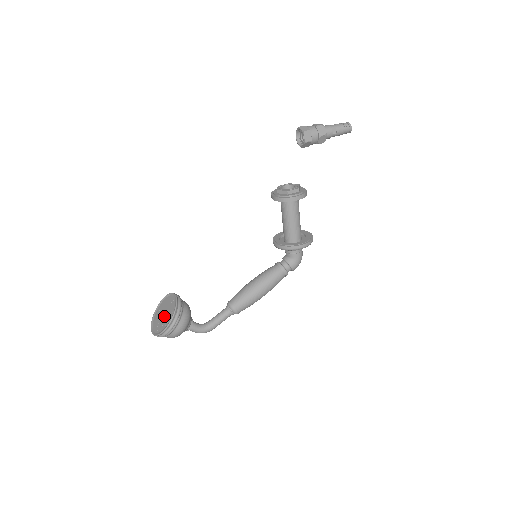
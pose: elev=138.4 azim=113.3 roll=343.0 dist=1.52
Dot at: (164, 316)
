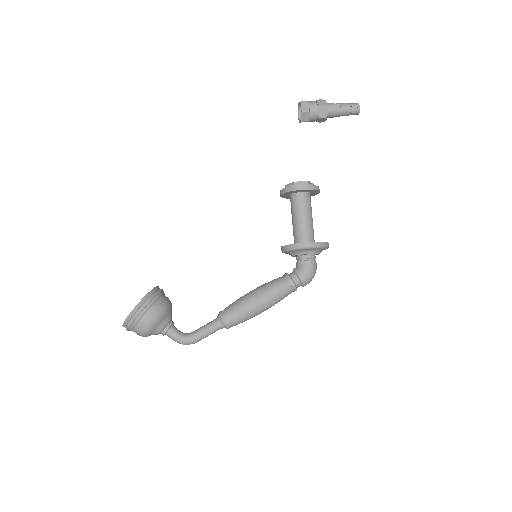
Dot at: occluded
